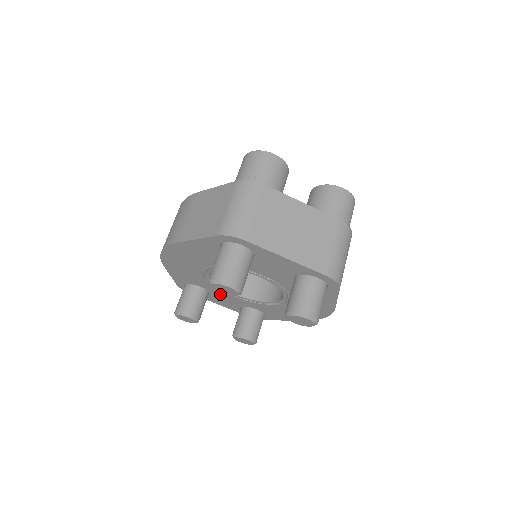
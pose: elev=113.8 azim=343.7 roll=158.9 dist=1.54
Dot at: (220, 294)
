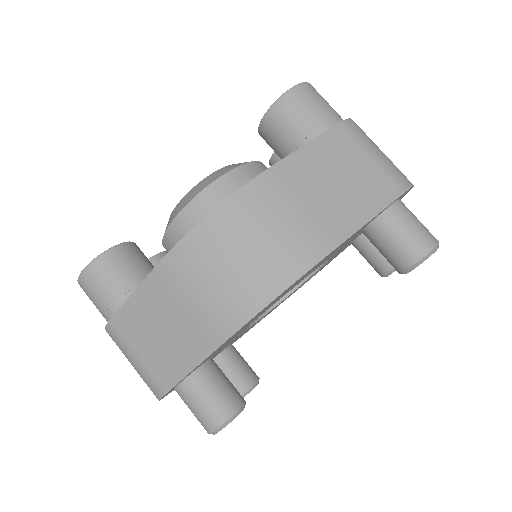
Dot at: occluded
